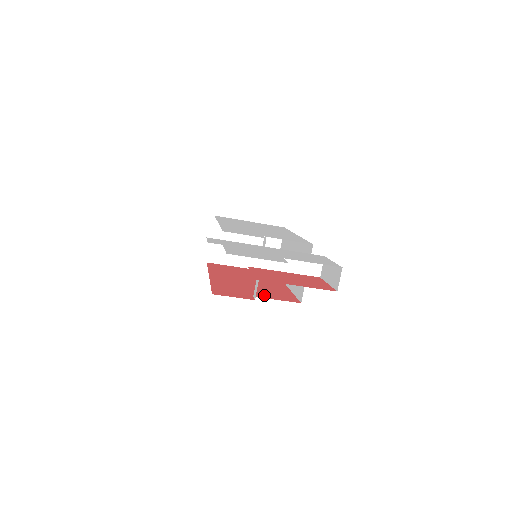
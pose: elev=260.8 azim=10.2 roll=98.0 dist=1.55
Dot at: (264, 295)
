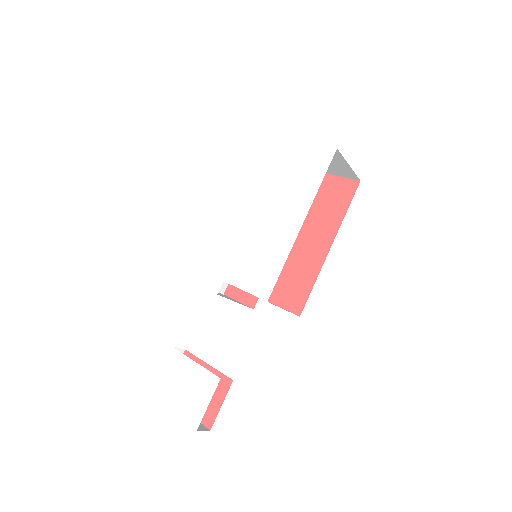
Dot at: (273, 292)
